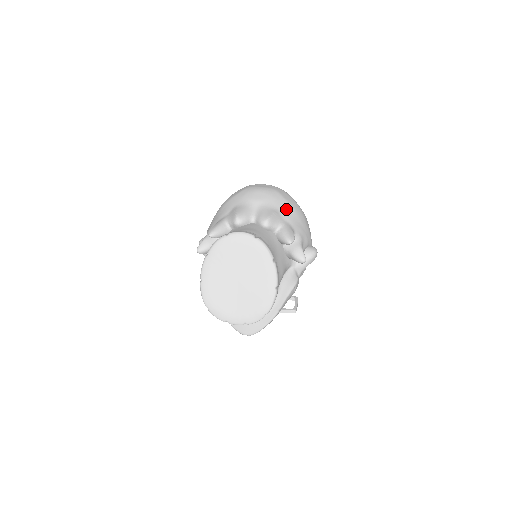
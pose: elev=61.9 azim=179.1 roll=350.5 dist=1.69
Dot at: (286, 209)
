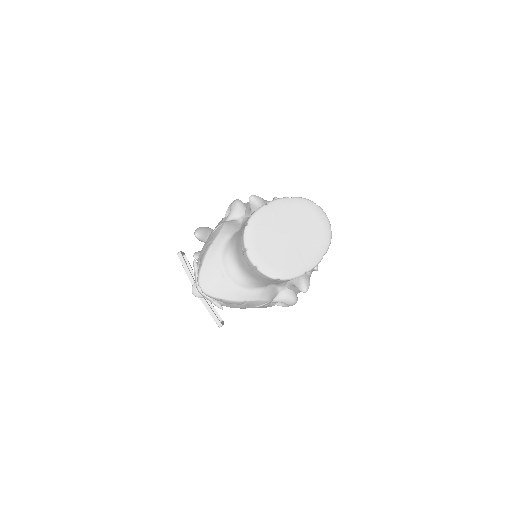
Dot at: occluded
